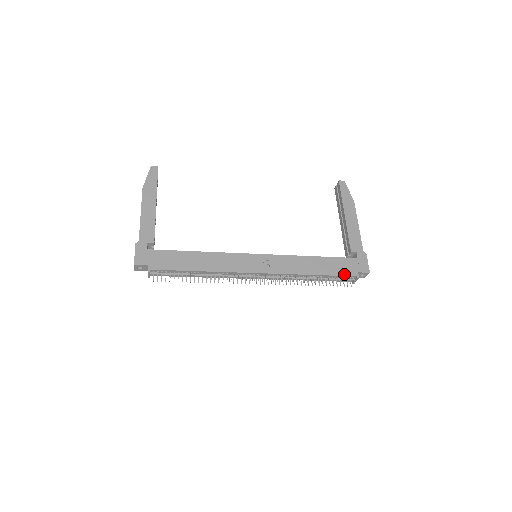
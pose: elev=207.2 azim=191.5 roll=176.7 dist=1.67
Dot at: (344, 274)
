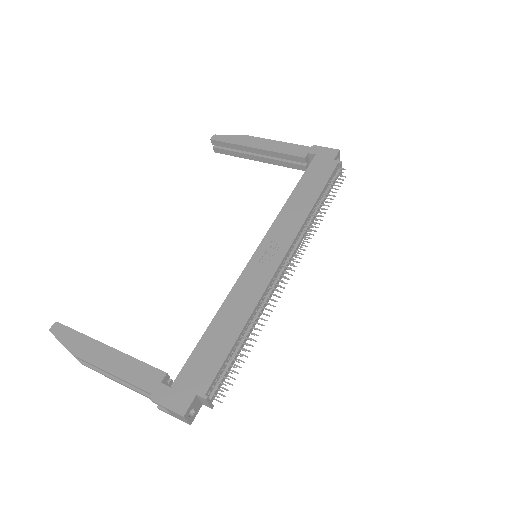
Dot at: (329, 173)
